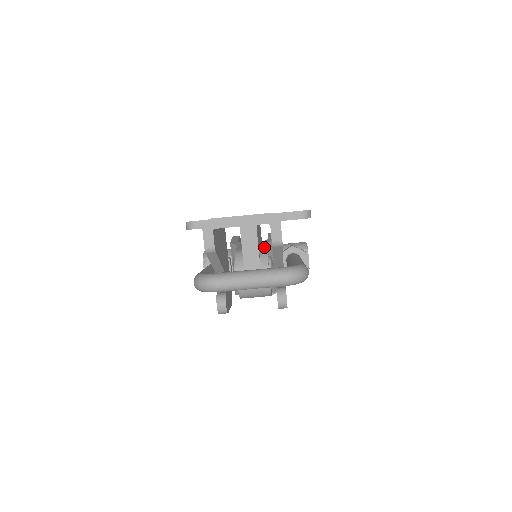
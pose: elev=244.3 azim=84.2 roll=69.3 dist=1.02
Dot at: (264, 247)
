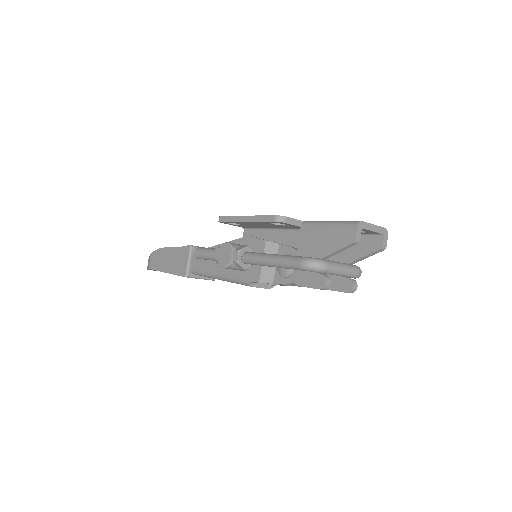
Dot at: occluded
